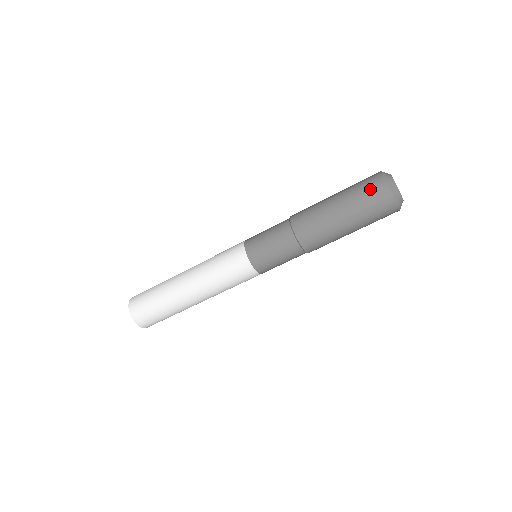
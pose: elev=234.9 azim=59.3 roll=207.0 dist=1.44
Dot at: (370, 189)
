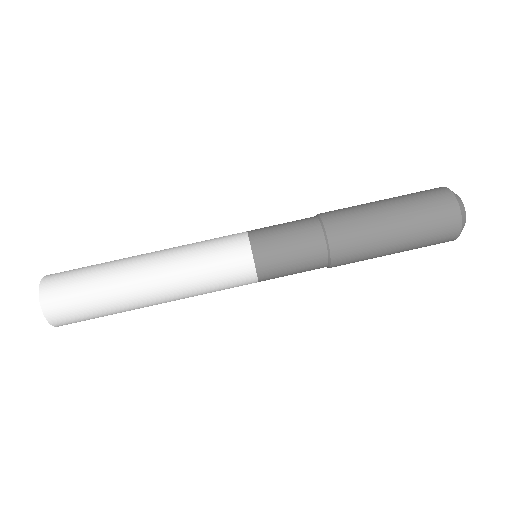
Dot at: (423, 191)
